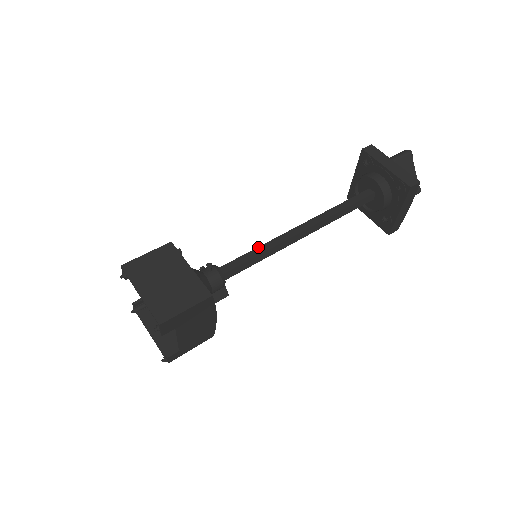
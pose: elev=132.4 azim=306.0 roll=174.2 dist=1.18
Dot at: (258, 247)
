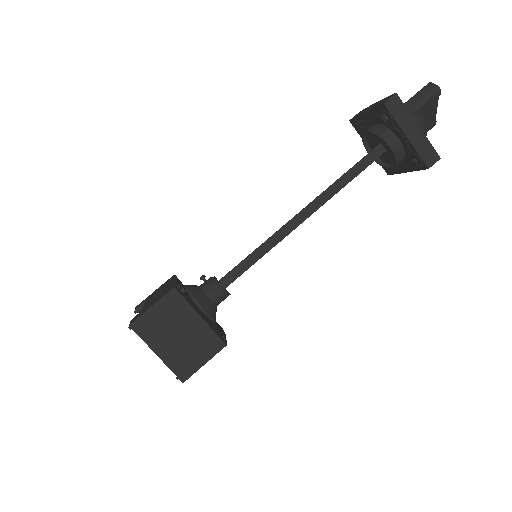
Dot at: (258, 248)
